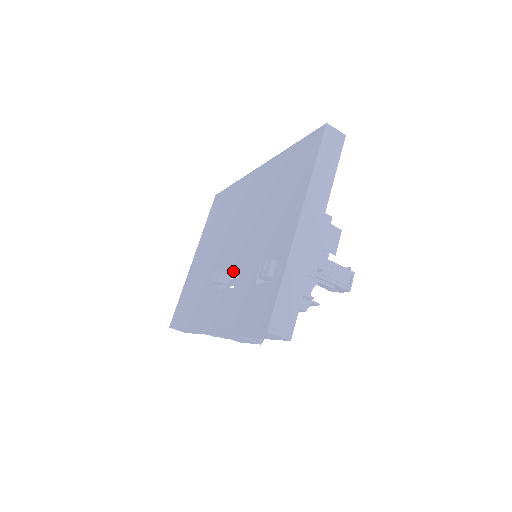
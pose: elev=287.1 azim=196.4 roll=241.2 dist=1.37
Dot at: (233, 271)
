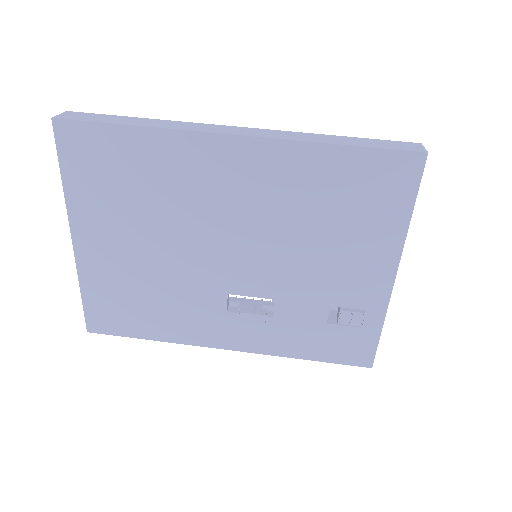
Dot at: (257, 297)
